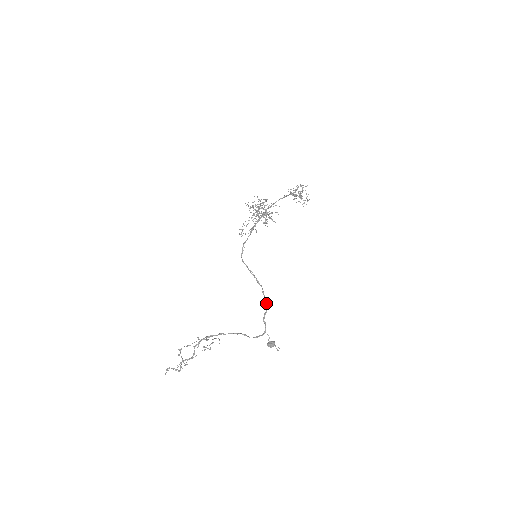
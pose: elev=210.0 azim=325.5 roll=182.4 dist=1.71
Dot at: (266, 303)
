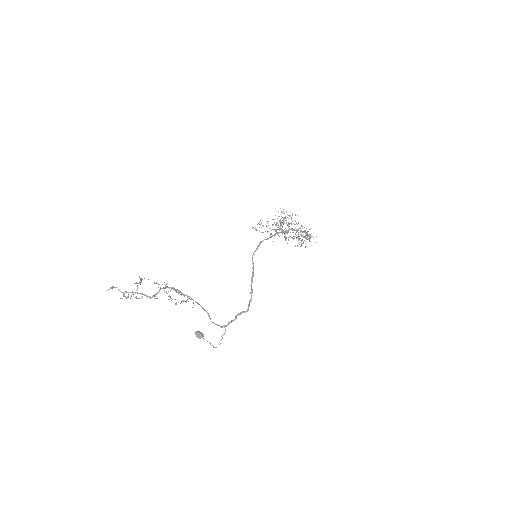
Dot at: occluded
